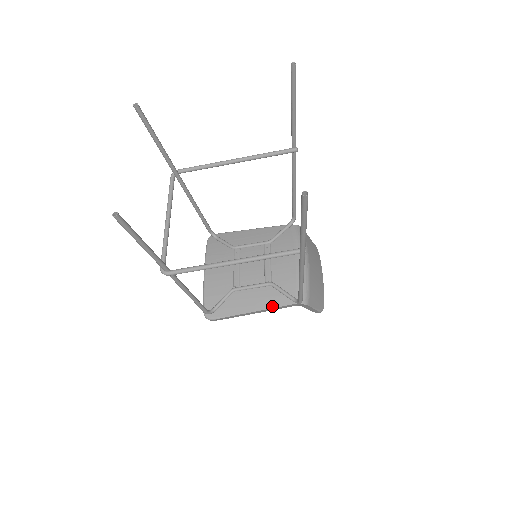
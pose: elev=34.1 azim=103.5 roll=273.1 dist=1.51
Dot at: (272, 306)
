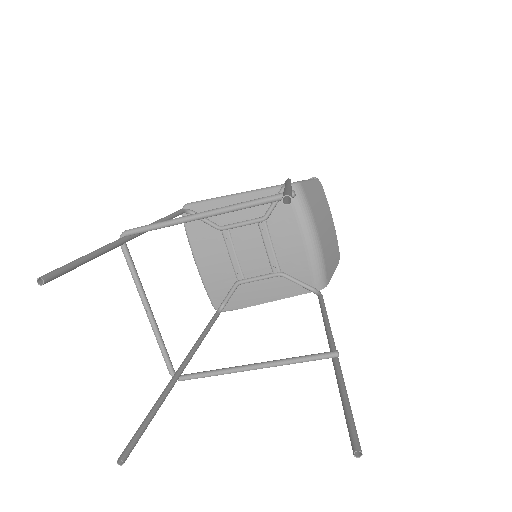
Dot at: (288, 296)
